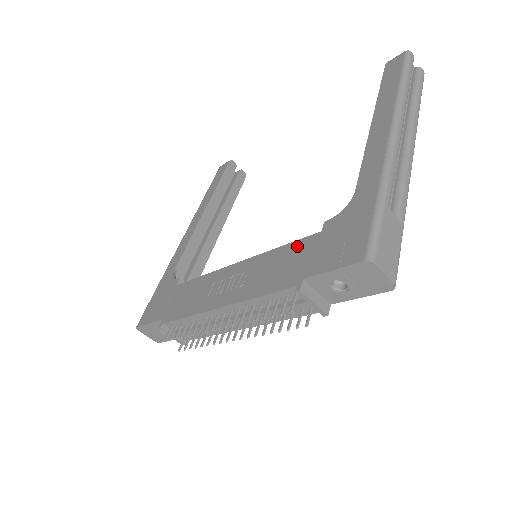
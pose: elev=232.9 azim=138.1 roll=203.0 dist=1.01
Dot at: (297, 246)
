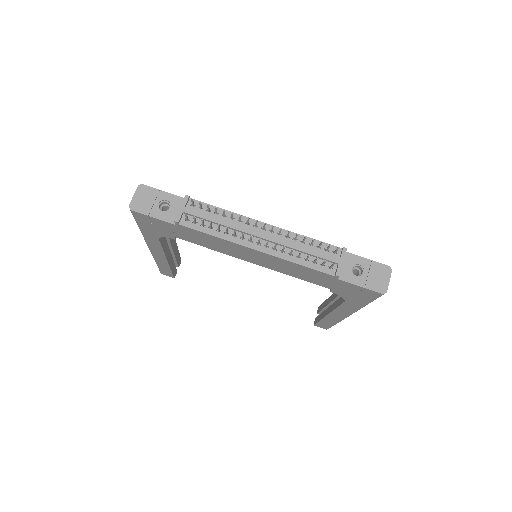
Dot at: occluded
